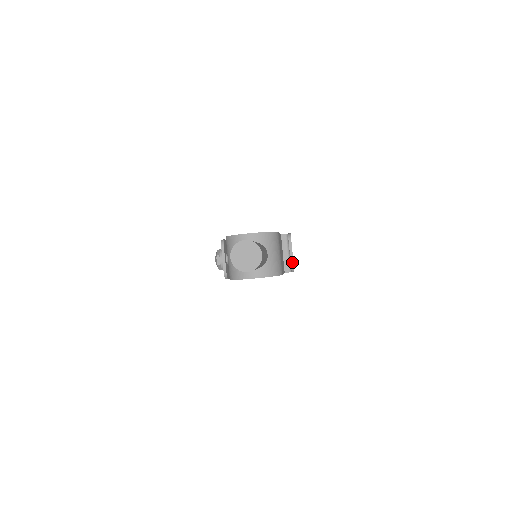
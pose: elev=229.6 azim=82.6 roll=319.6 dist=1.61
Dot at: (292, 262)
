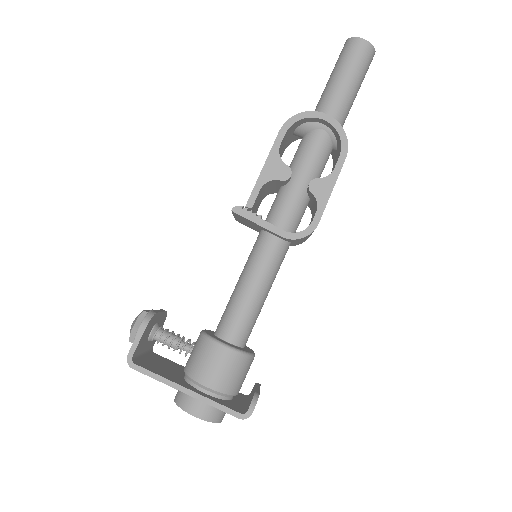
Dot at: (257, 391)
